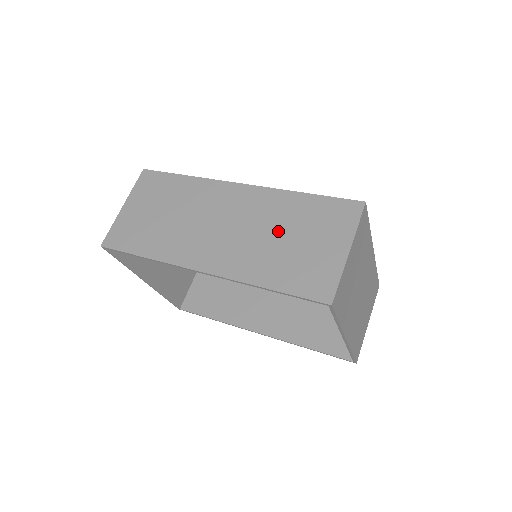
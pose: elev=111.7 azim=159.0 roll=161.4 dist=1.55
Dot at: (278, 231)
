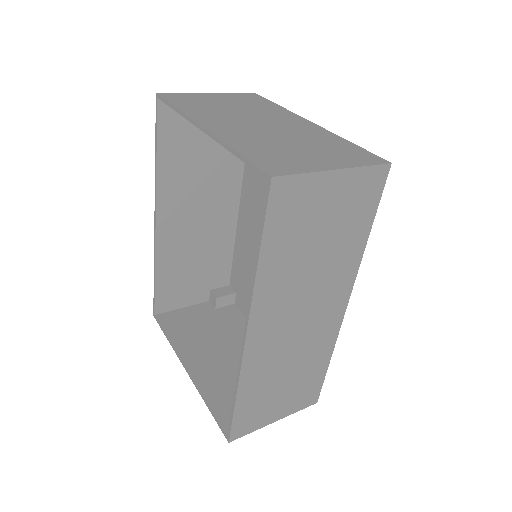
Dot at: (208, 163)
